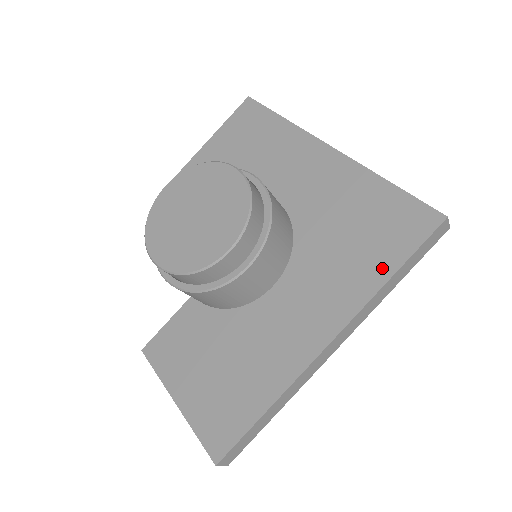
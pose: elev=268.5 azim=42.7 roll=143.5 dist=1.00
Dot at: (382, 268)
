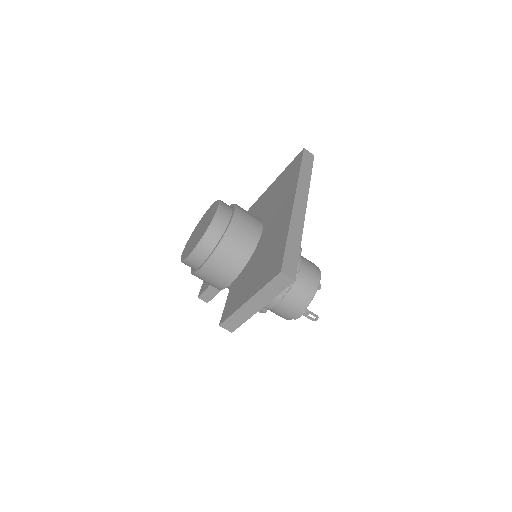
Dot at: (295, 175)
